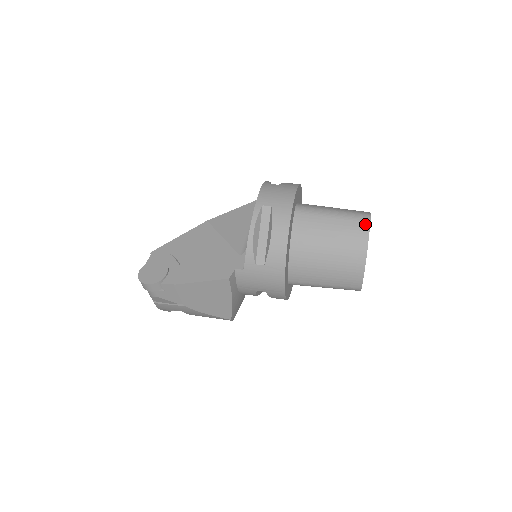
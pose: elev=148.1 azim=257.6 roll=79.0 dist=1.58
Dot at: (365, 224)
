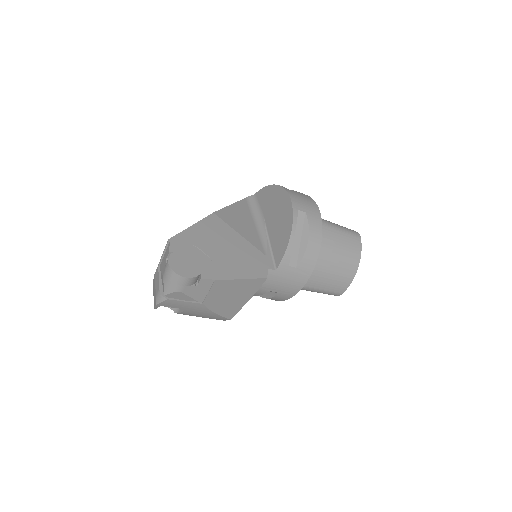
Dot at: (358, 240)
